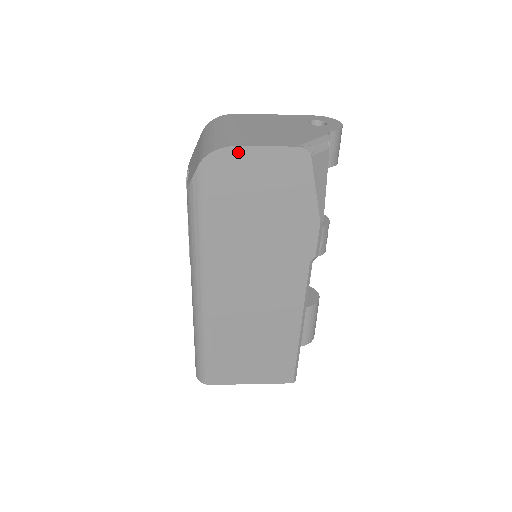
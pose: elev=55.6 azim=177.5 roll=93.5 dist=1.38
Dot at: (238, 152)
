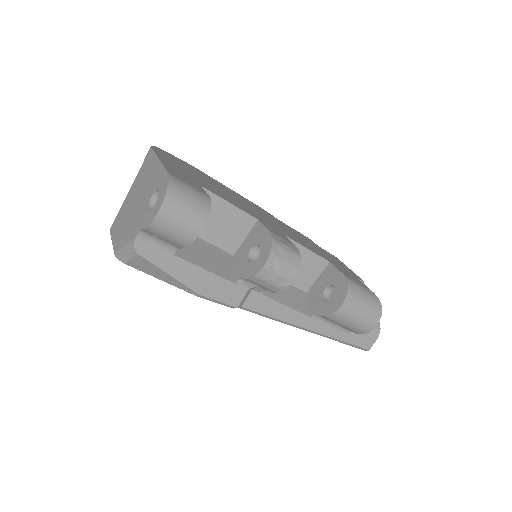
Dot at: occluded
